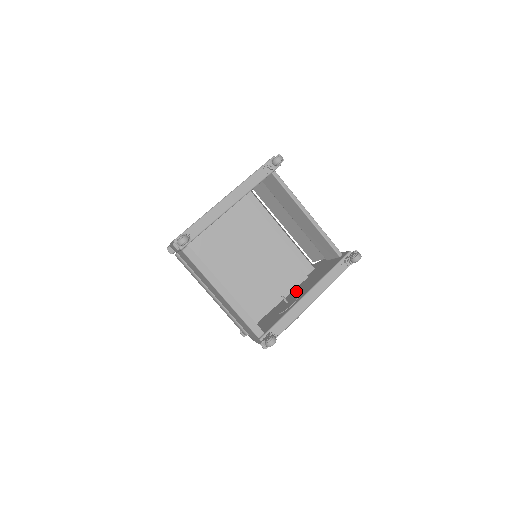
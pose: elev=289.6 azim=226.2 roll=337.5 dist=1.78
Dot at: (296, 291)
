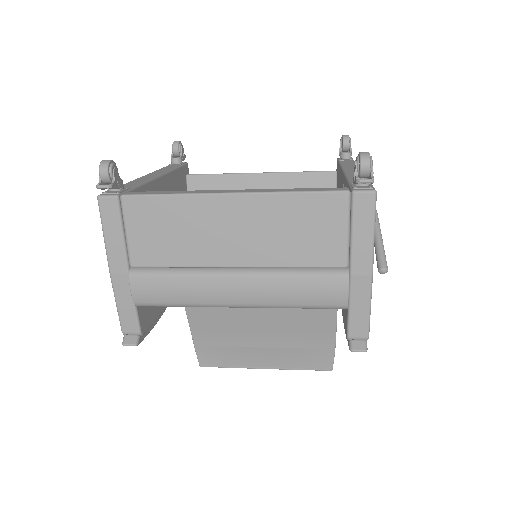
Dot at: occluded
